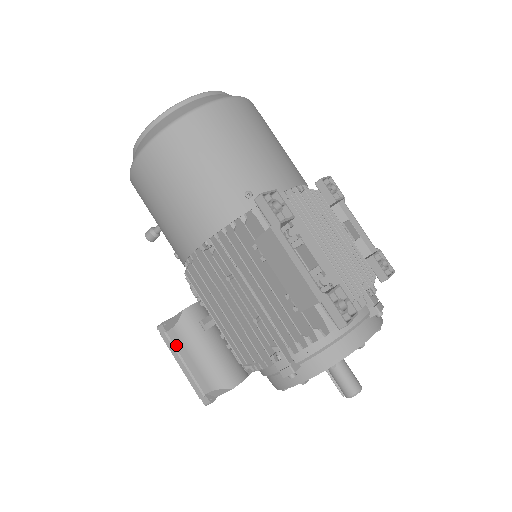
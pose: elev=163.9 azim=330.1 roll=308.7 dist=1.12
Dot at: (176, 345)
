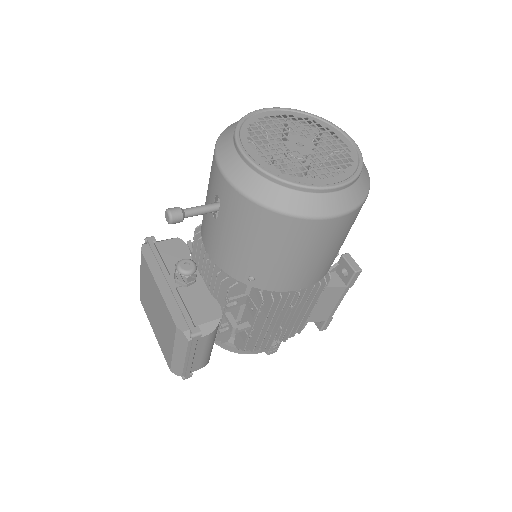
Dot at: (198, 346)
